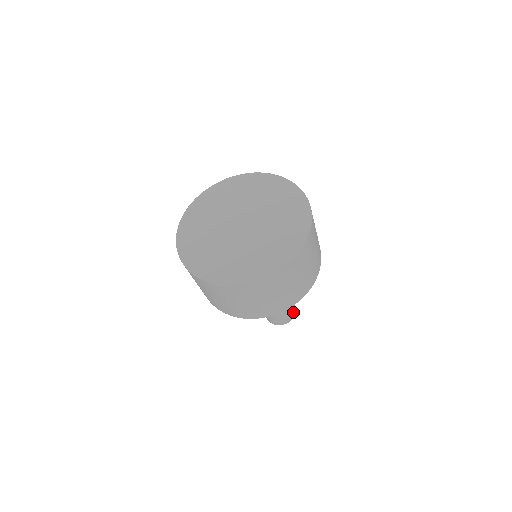
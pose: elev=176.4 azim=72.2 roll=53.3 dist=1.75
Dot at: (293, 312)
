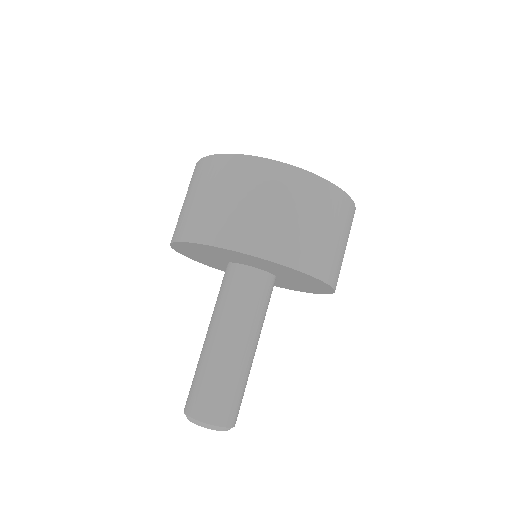
Dot at: (238, 413)
